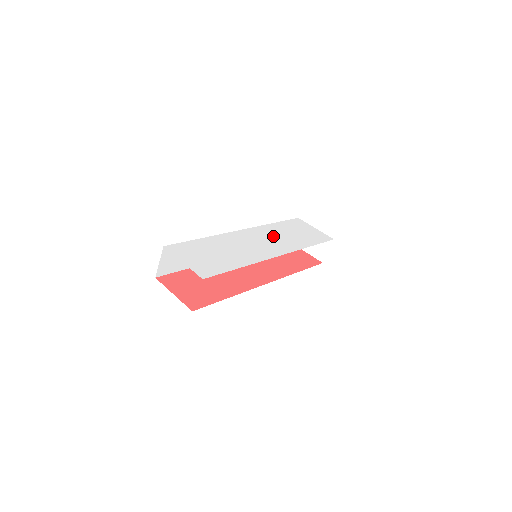
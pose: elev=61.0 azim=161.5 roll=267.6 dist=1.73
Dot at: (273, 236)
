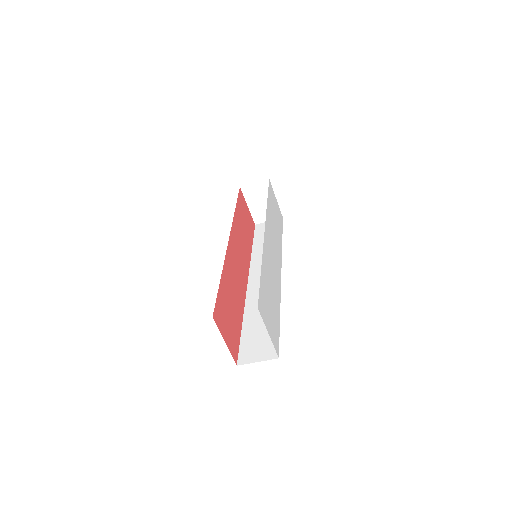
Dot at: (273, 233)
